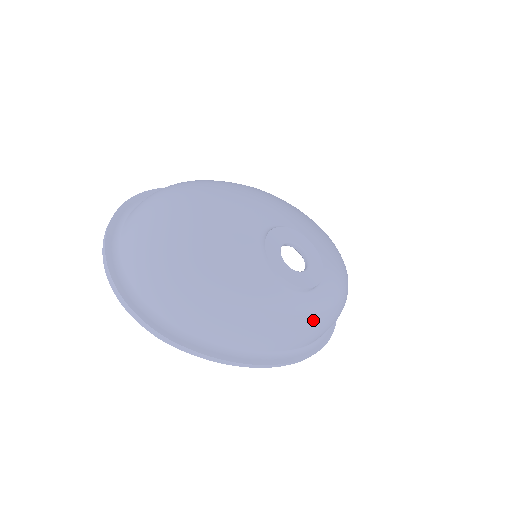
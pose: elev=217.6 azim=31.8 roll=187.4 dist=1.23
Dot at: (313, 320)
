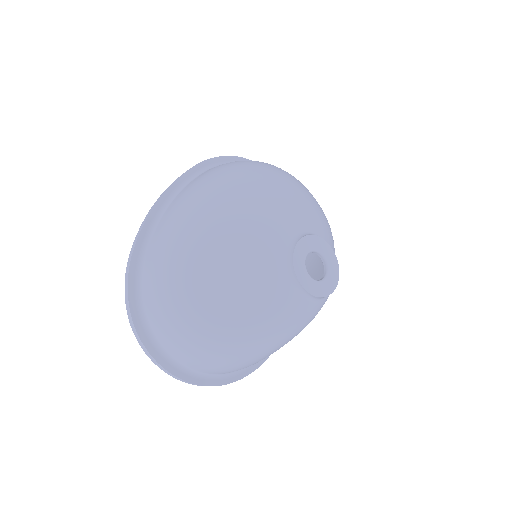
Dot at: occluded
